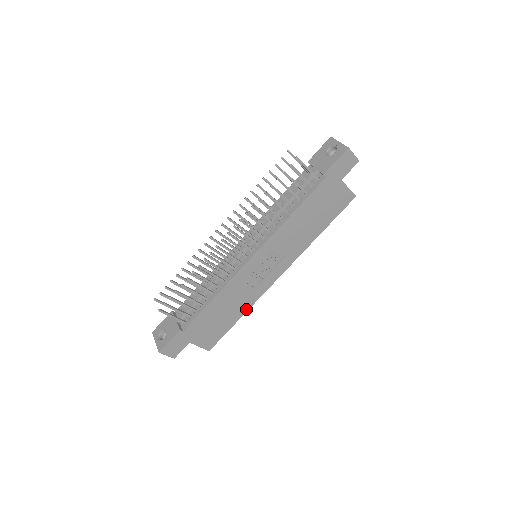
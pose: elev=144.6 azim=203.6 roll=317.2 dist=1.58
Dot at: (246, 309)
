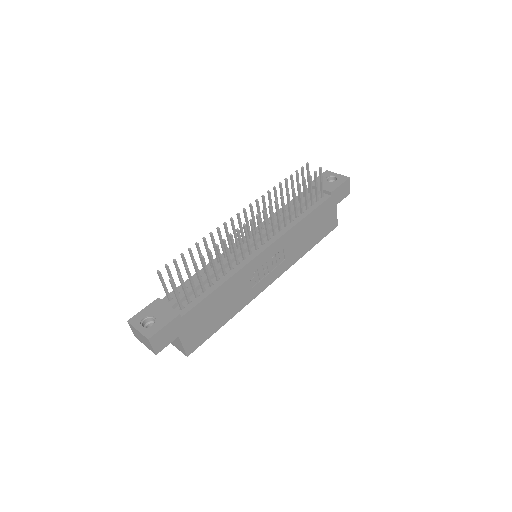
Dot at: (236, 312)
